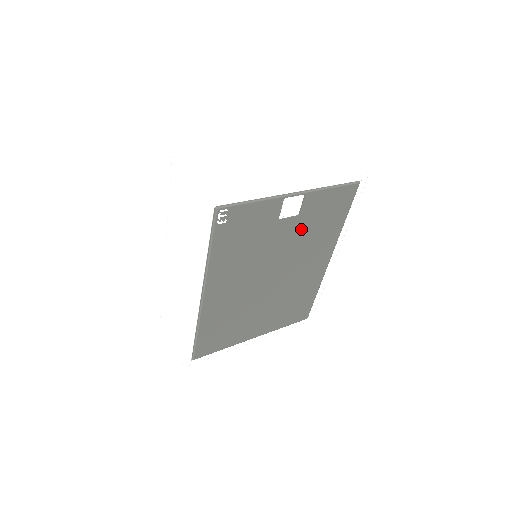
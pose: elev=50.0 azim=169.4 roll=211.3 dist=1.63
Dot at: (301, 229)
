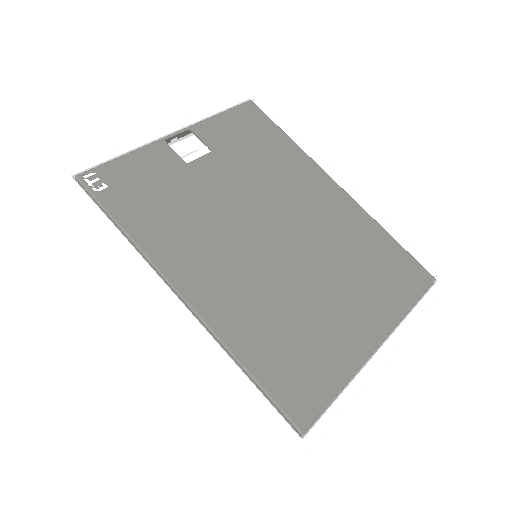
Dot at: (236, 164)
